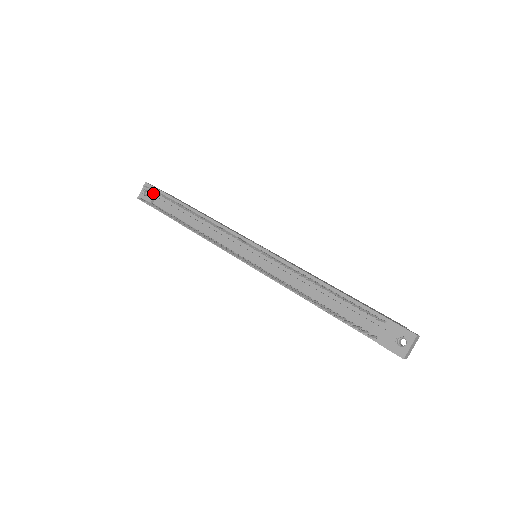
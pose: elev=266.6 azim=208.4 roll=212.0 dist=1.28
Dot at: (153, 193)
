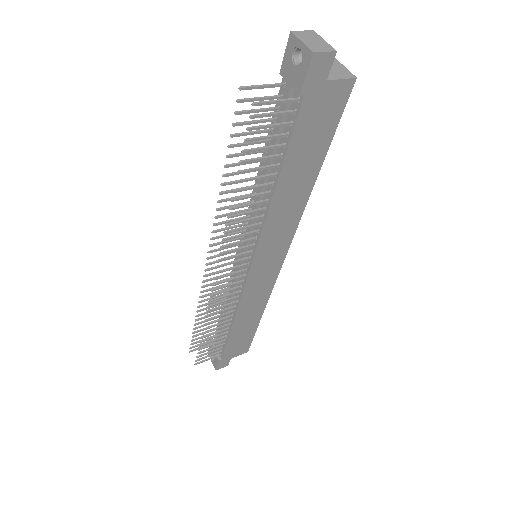
Dot at: occluded
